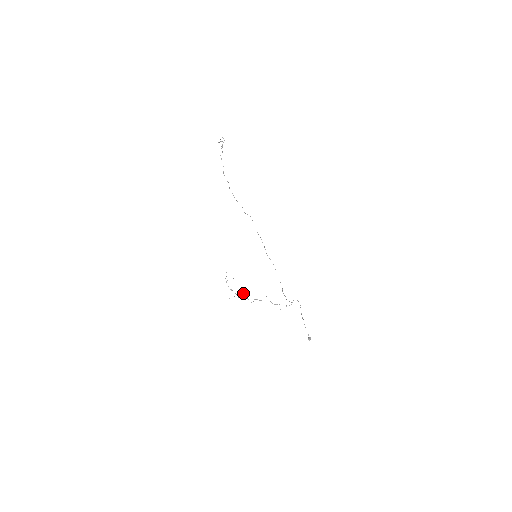
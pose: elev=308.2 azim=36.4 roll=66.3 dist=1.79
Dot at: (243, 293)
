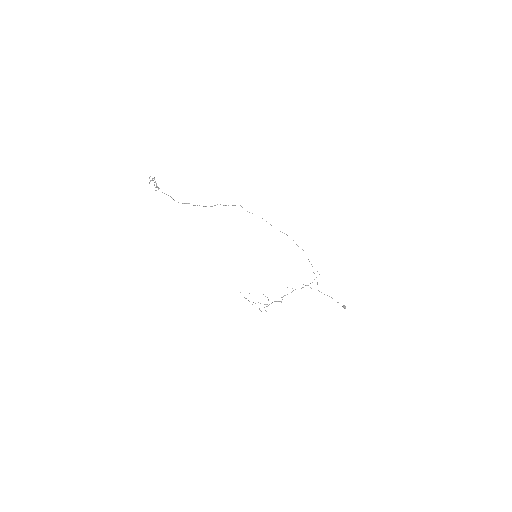
Dot at: (268, 299)
